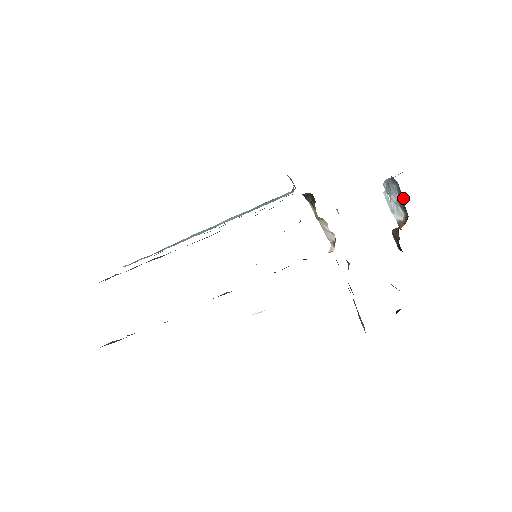
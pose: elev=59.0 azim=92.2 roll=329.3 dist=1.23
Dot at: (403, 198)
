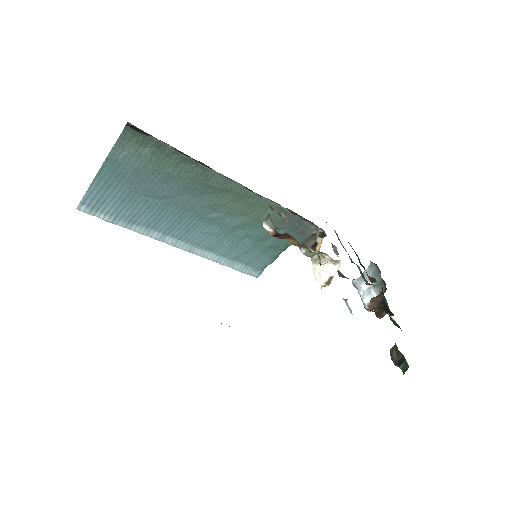
Dot at: occluded
